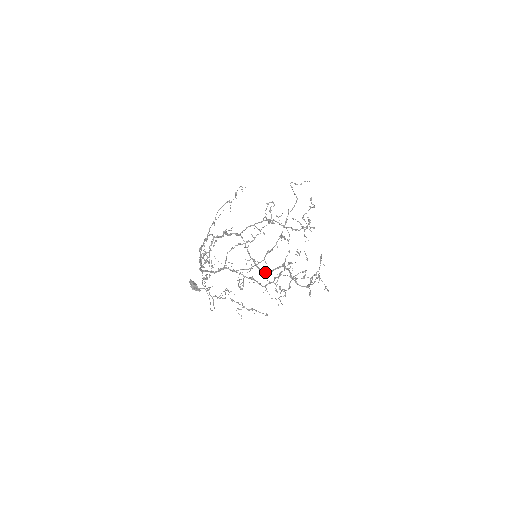
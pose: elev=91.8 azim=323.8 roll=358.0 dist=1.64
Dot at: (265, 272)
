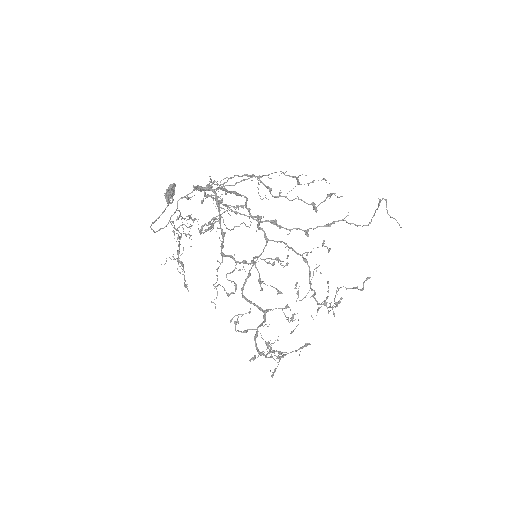
Dot at: occluded
